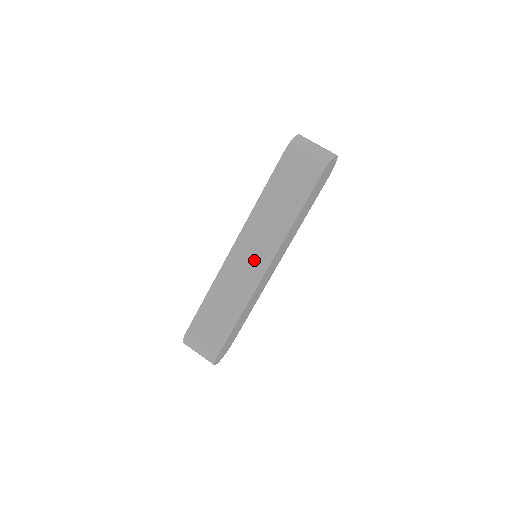
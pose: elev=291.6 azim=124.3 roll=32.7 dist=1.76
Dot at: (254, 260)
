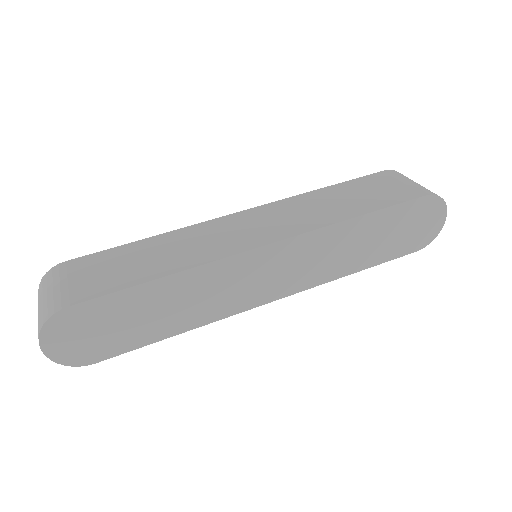
Dot at: (257, 230)
